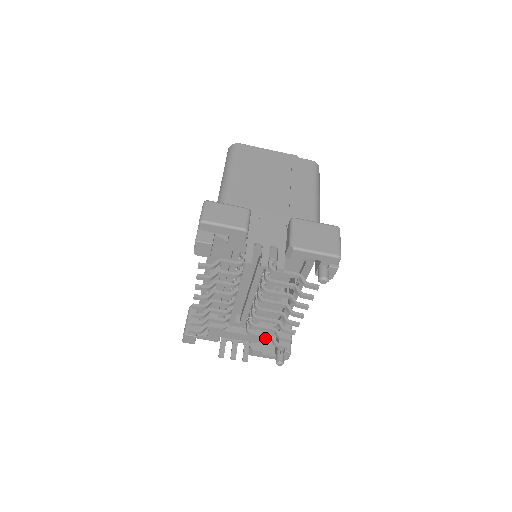
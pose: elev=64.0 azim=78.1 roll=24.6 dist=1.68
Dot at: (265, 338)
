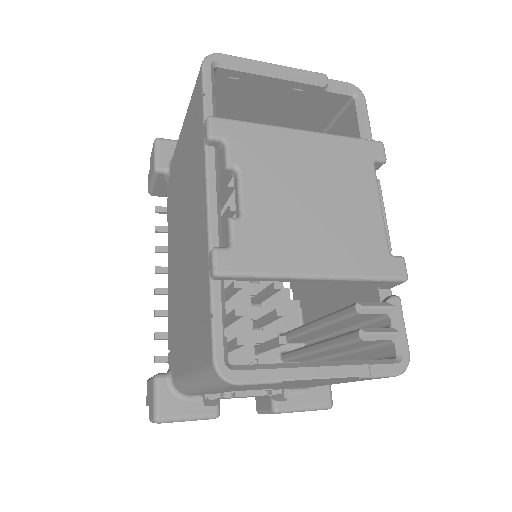
Dot at: occluded
